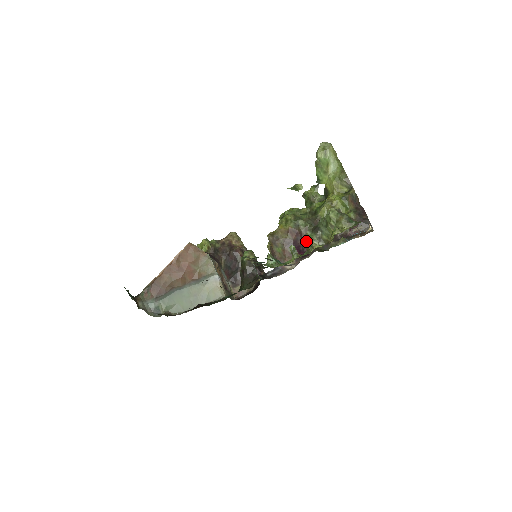
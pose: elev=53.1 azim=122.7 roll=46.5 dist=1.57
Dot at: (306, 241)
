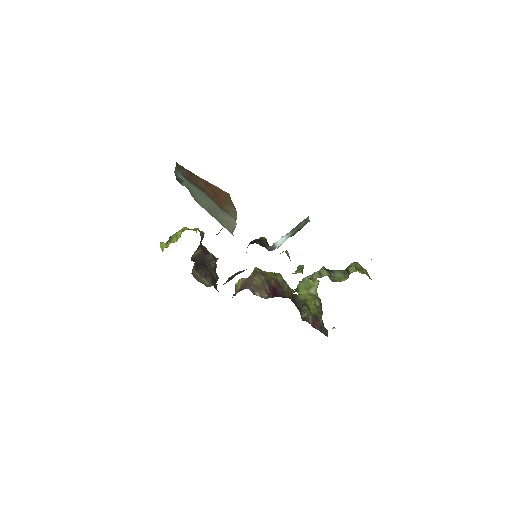
Dot at: (285, 294)
